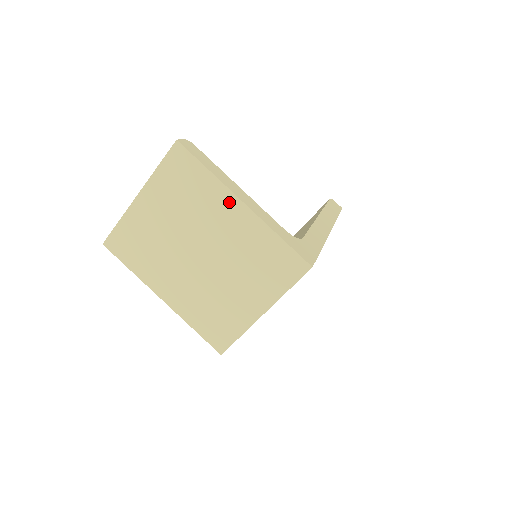
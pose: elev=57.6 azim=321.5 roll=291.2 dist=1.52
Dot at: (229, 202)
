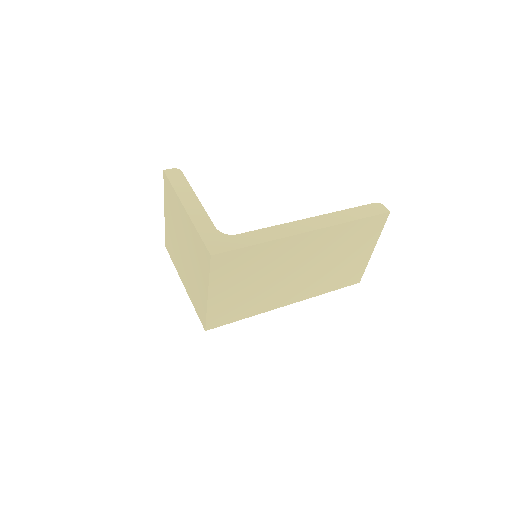
Dot at: (181, 209)
